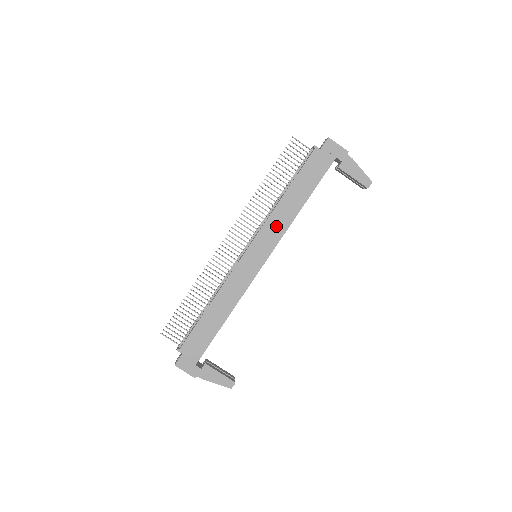
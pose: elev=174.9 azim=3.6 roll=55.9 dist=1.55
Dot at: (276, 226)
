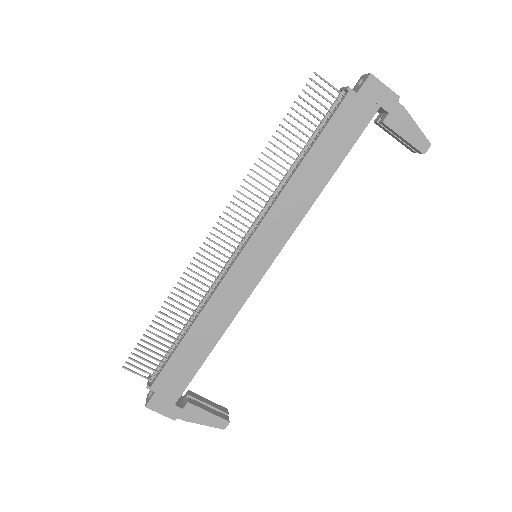
Dot at: (286, 214)
